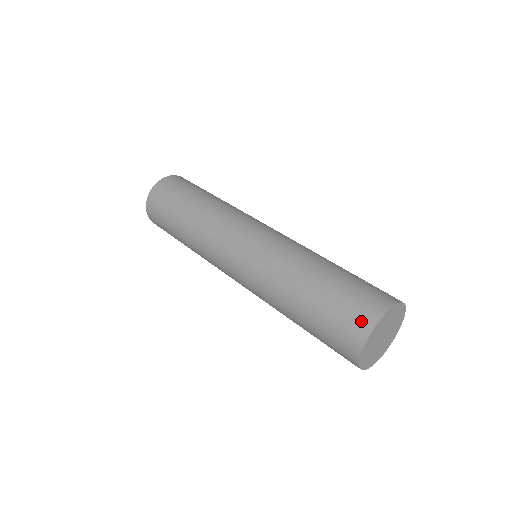
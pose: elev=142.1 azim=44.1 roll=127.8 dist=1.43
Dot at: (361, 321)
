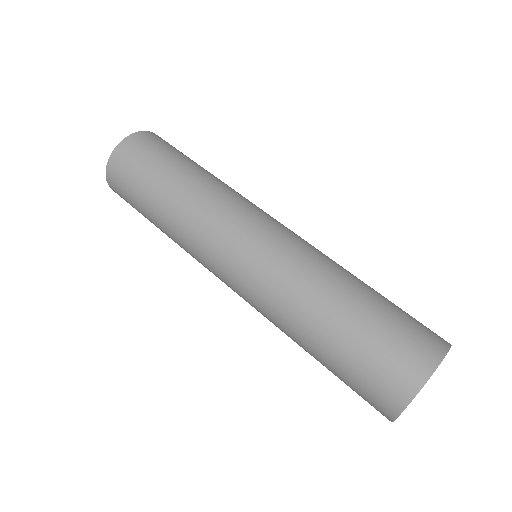
Dot at: (404, 377)
